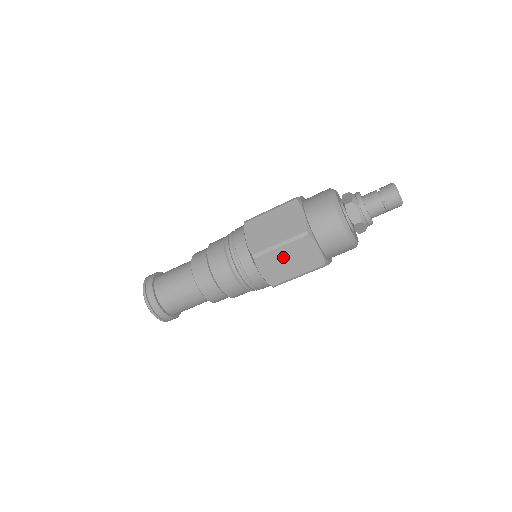
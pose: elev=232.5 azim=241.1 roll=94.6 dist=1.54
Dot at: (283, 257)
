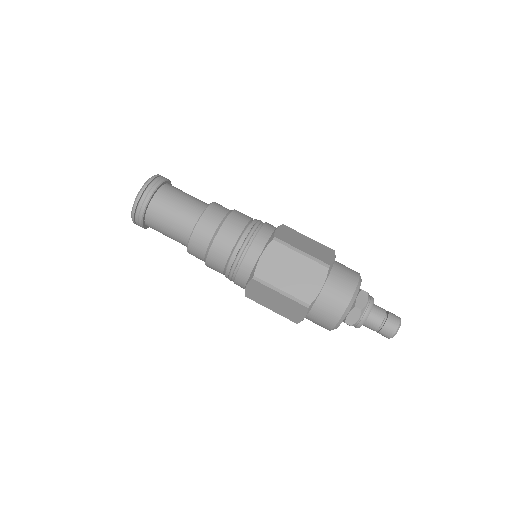
Dot at: (292, 263)
